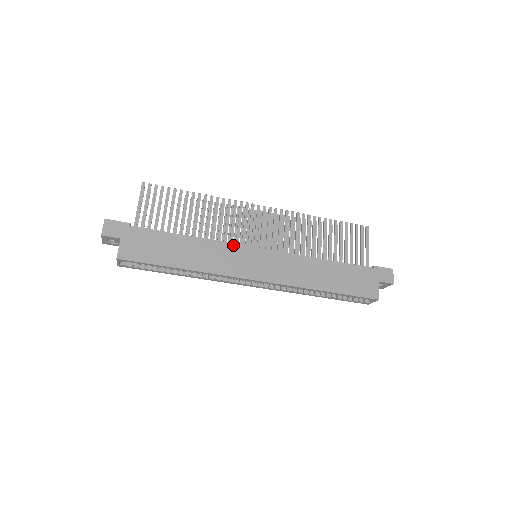
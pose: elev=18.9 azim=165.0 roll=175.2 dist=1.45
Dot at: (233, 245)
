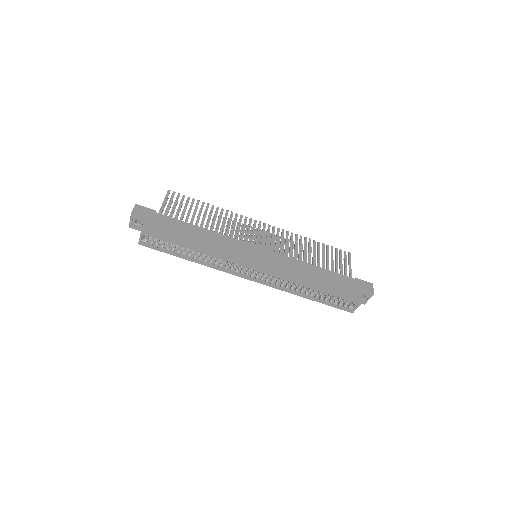
Dot at: (238, 241)
